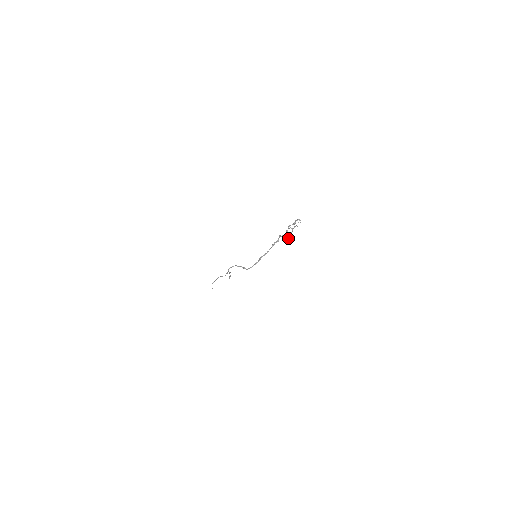
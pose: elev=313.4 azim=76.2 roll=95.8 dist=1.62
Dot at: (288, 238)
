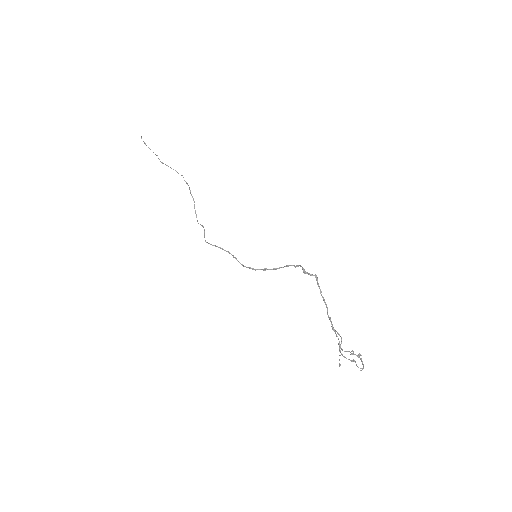
Dot at: (321, 295)
